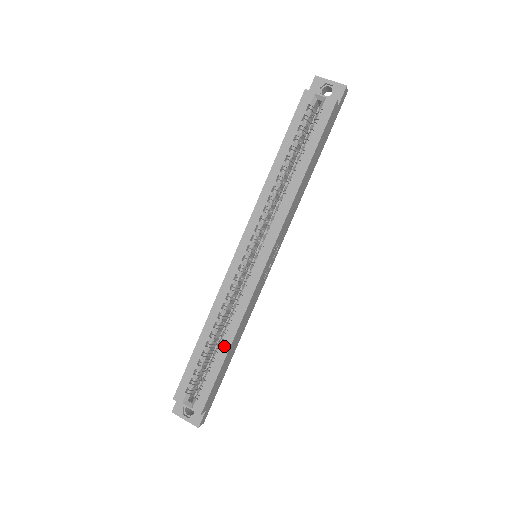
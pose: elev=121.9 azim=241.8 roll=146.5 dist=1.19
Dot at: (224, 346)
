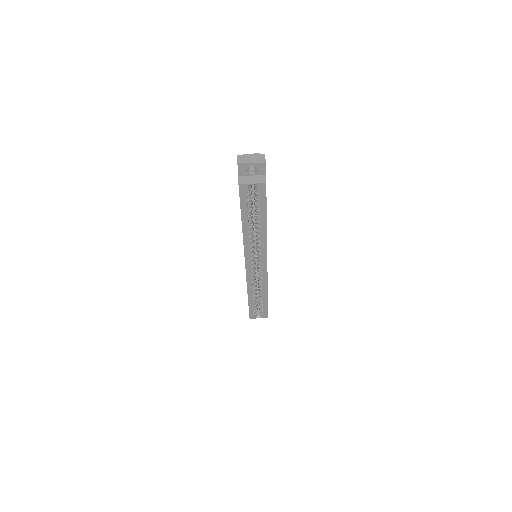
Dot at: (264, 297)
